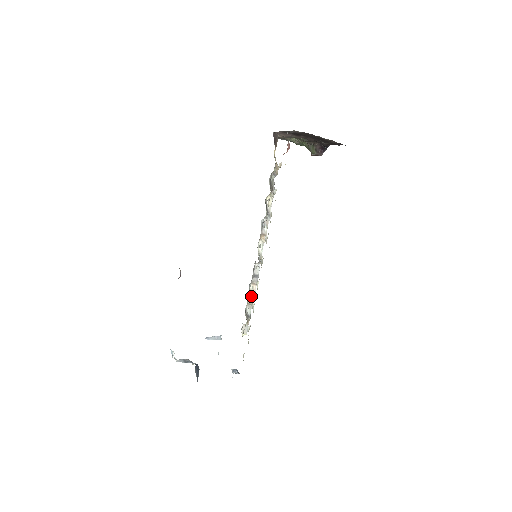
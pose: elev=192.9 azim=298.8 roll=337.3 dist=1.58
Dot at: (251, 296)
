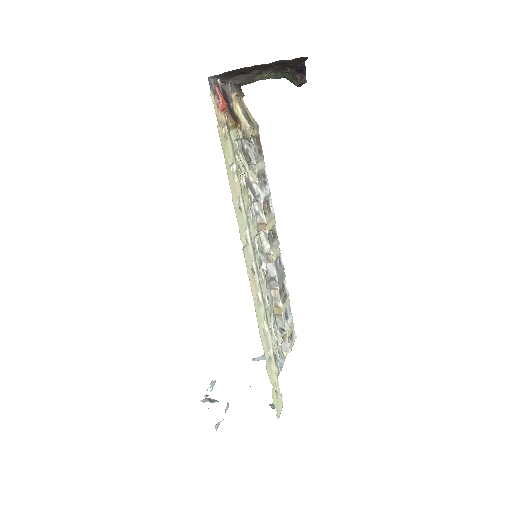
Dot at: (276, 305)
